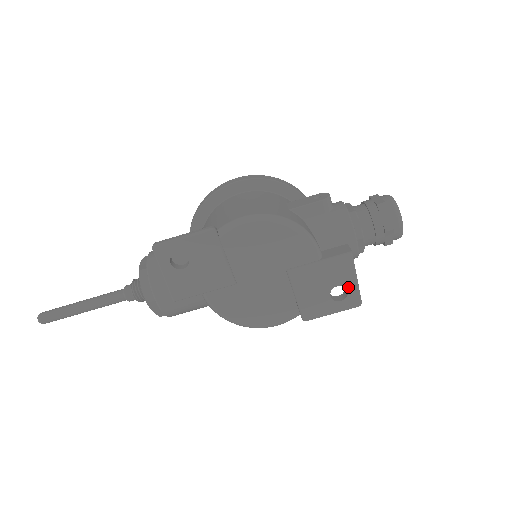
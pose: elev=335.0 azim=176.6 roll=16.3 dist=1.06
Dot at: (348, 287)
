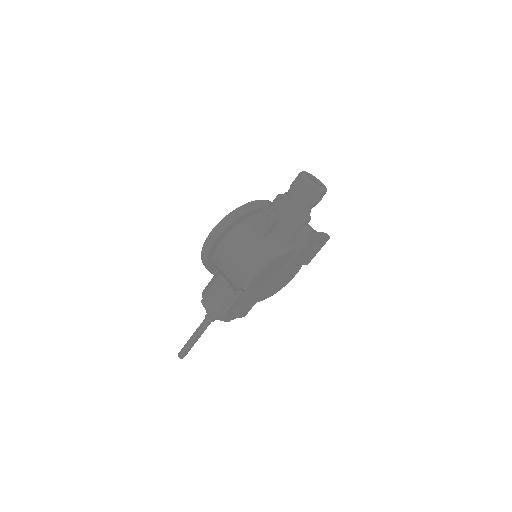
Dot at: (319, 241)
